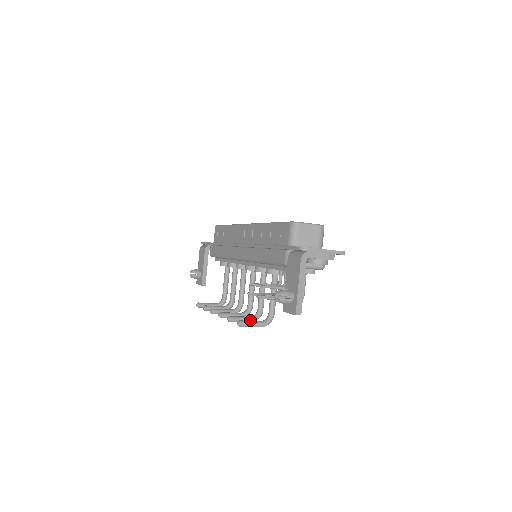
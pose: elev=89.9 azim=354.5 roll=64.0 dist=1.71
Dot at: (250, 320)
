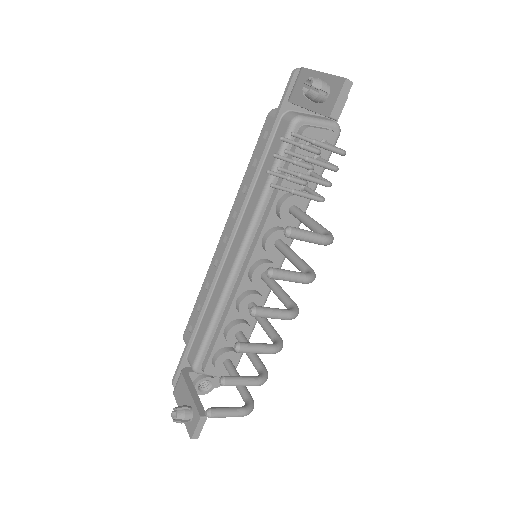
Dot at: (303, 273)
